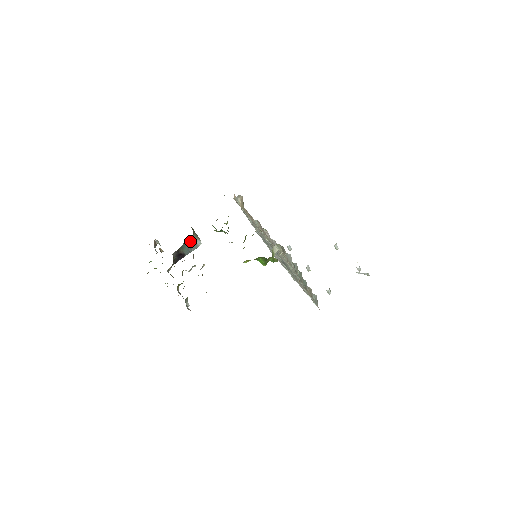
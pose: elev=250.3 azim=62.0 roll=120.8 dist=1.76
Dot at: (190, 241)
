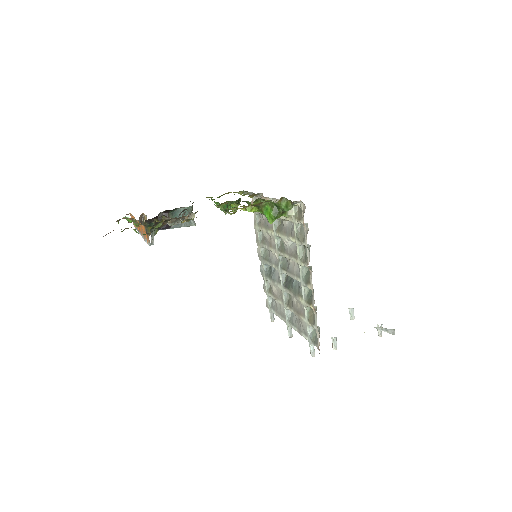
Dot at: (185, 213)
